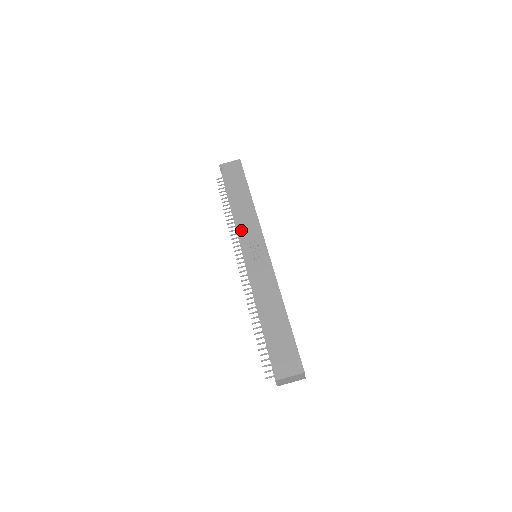
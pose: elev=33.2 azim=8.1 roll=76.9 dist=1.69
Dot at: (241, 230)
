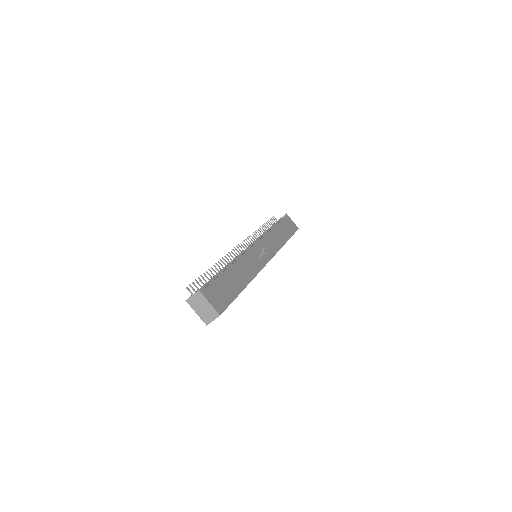
Dot at: (266, 237)
